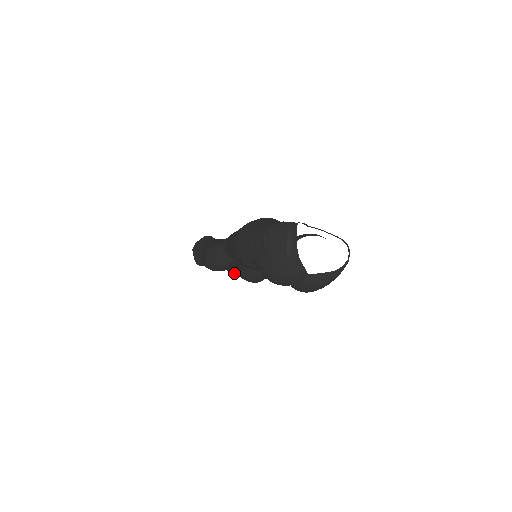
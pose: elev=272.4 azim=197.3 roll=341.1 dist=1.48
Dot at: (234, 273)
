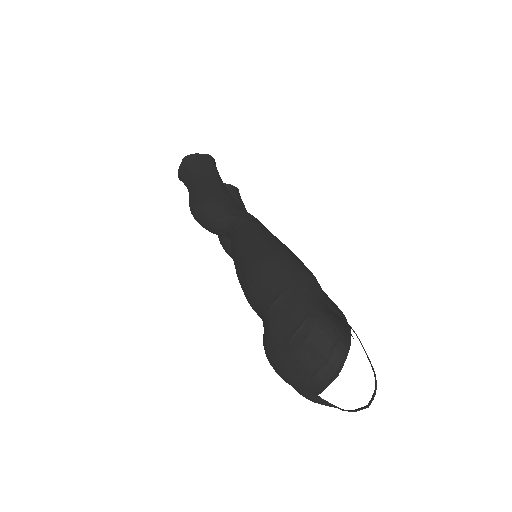
Dot at: occluded
